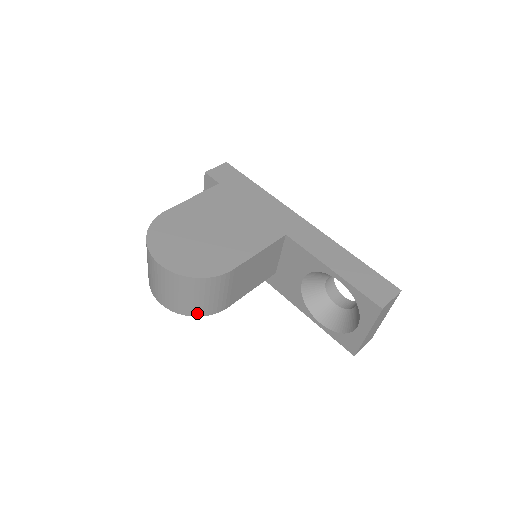
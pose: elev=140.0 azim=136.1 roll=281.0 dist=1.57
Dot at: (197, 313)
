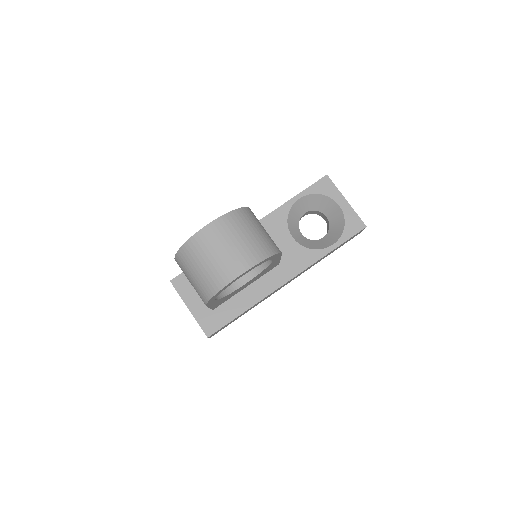
Dot at: (271, 251)
